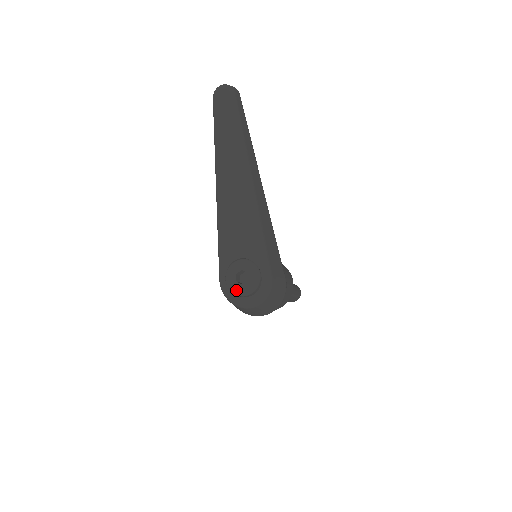
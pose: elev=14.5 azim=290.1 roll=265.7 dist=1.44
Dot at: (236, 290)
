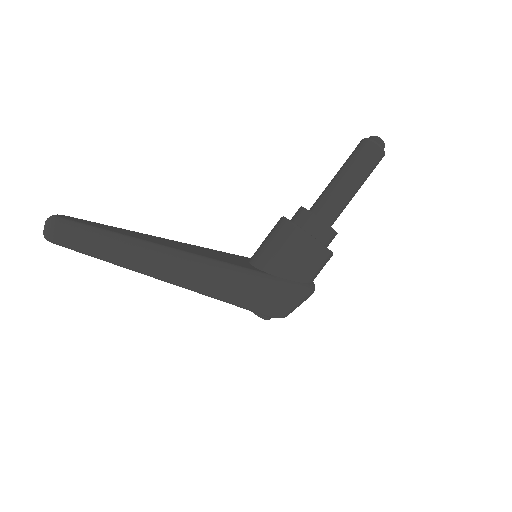
Dot at: occluded
